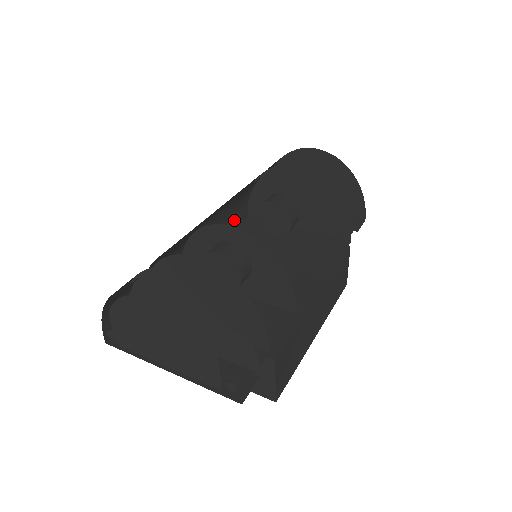
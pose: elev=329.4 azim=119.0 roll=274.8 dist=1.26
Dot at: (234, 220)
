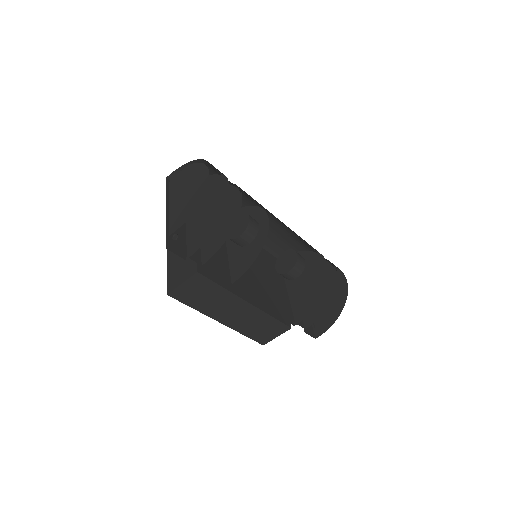
Dot at: (273, 248)
